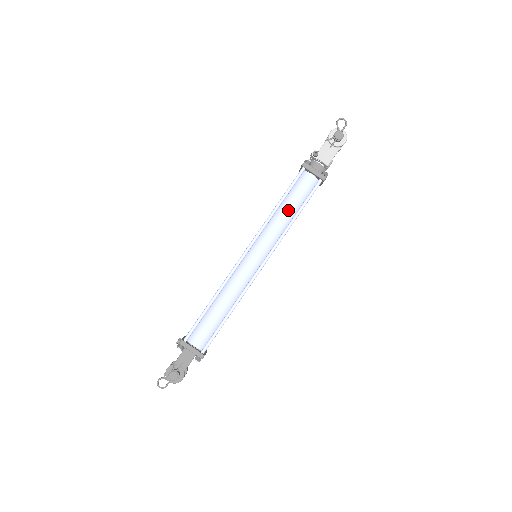
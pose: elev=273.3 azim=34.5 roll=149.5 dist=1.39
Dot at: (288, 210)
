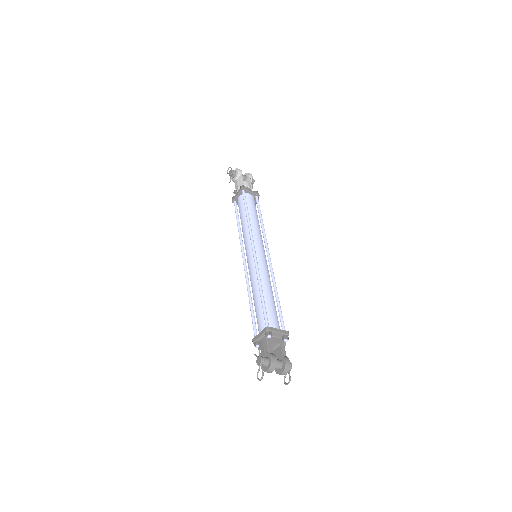
Dot at: (243, 220)
